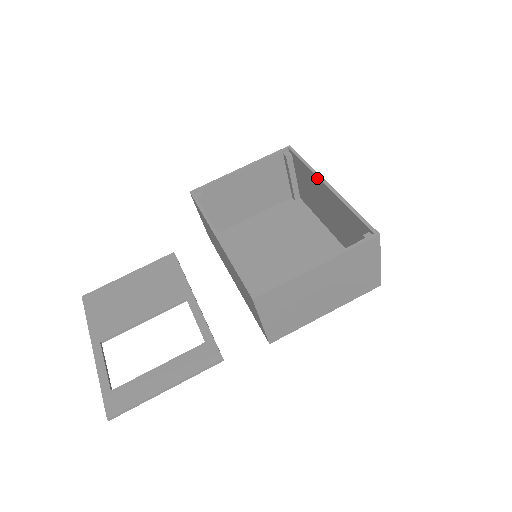
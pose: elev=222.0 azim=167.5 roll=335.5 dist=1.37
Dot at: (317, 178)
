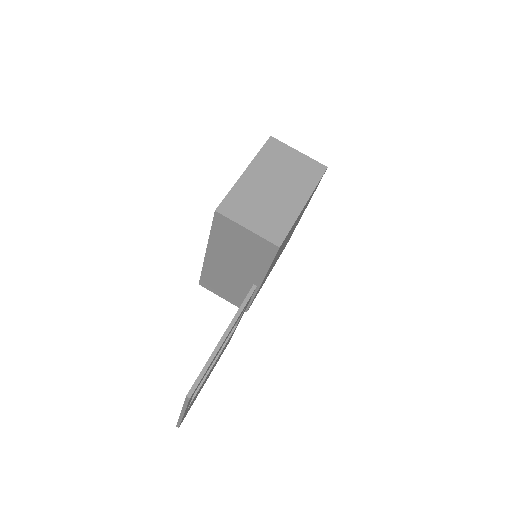
Dot at: occluded
